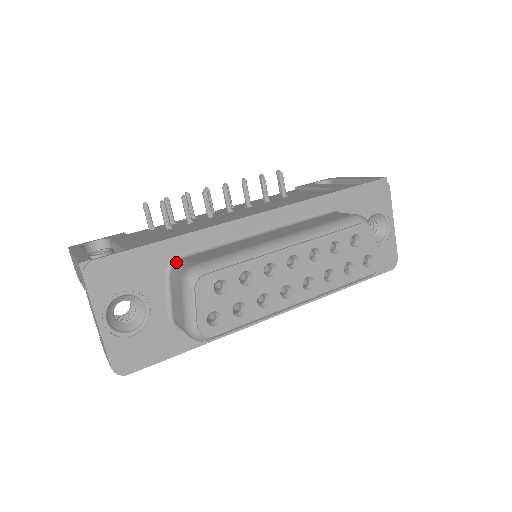
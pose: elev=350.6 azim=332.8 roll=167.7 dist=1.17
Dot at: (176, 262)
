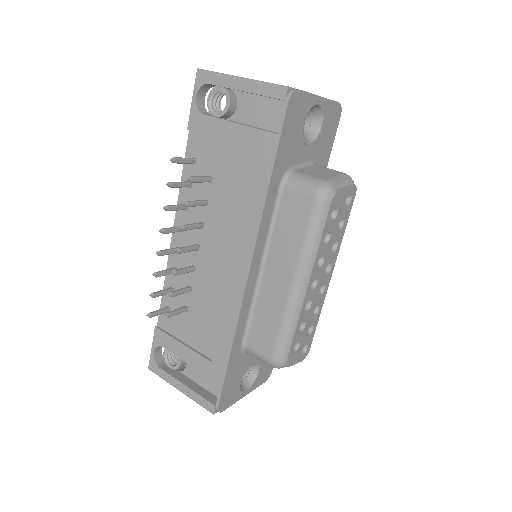
Dot at: (245, 350)
